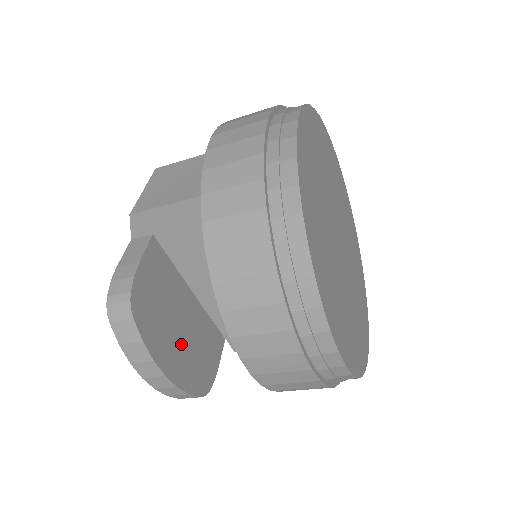
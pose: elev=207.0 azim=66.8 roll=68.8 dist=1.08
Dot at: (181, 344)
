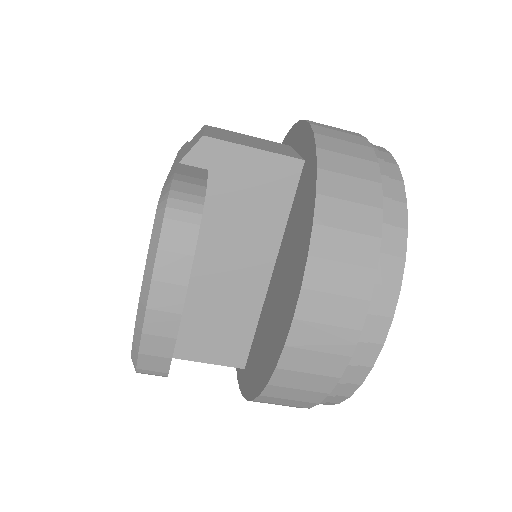
Dot at: occluded
